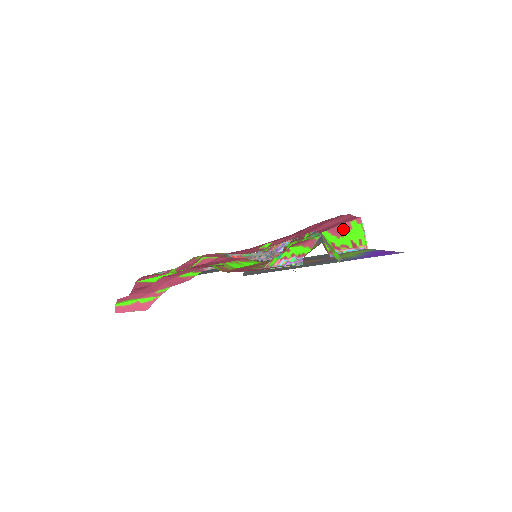
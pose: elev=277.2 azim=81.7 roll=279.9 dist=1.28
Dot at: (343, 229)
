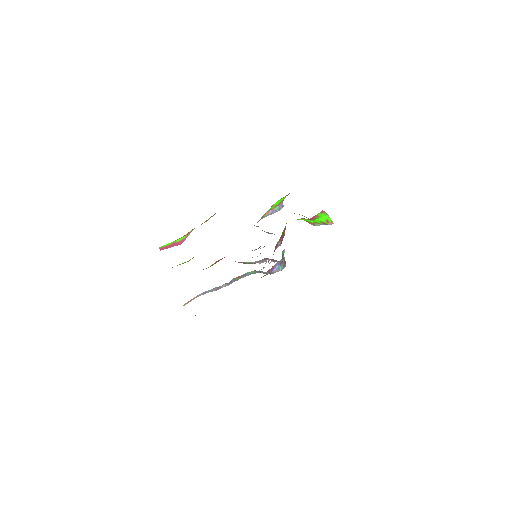
Dot at: (313, 219)
